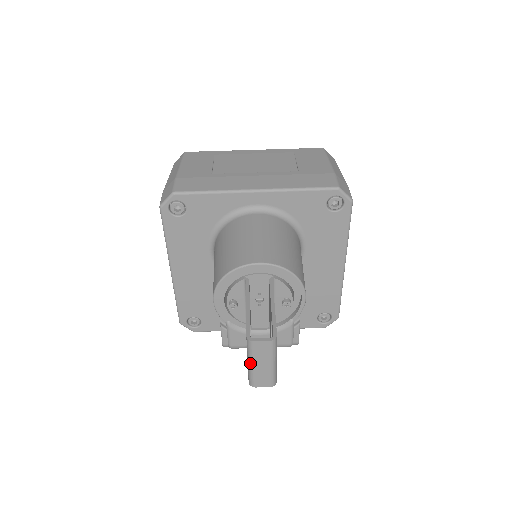
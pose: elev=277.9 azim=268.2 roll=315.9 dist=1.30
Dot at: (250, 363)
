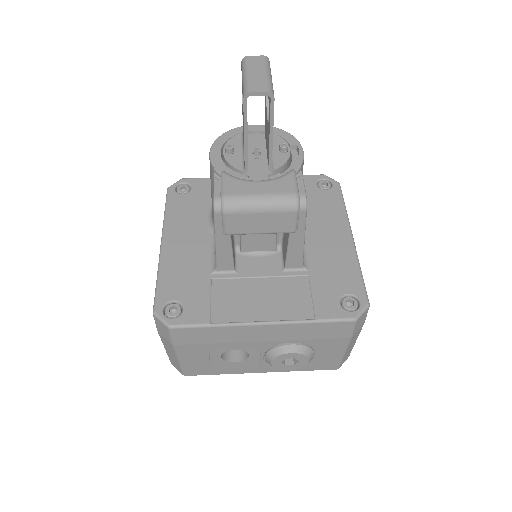
Dot at: (245, 74)
